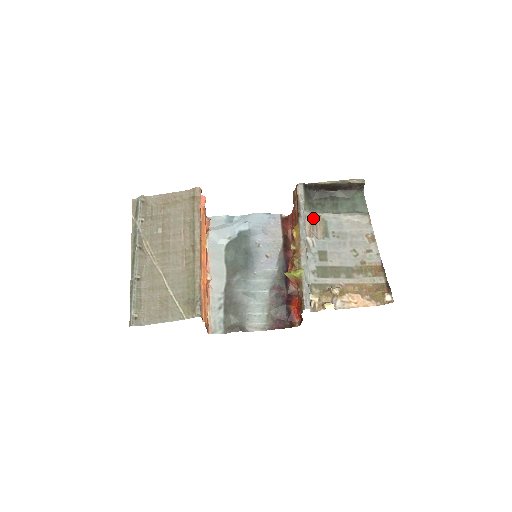
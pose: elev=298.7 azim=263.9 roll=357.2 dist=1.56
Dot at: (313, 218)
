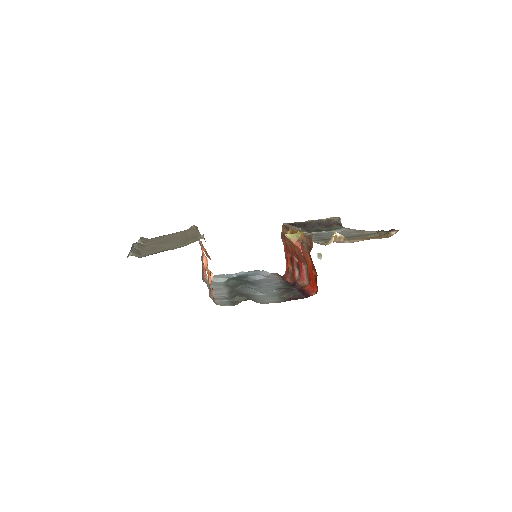
Dot at: occluded
